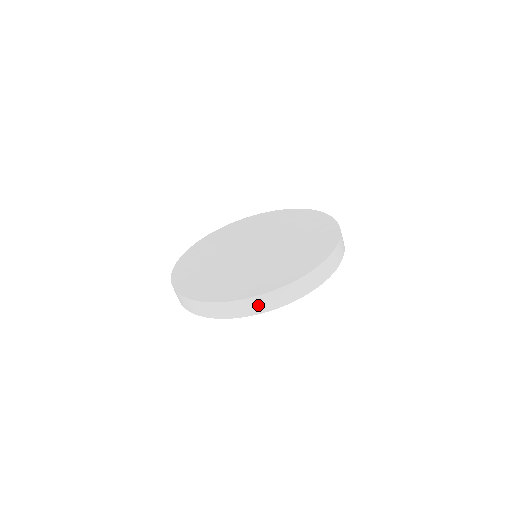
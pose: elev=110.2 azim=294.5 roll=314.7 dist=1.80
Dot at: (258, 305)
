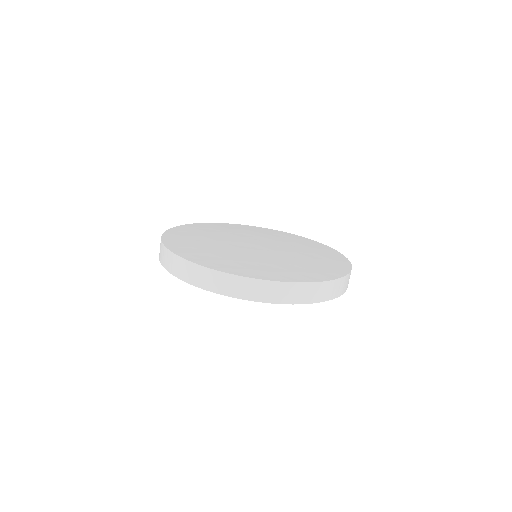
Dot at: (212, 281)
